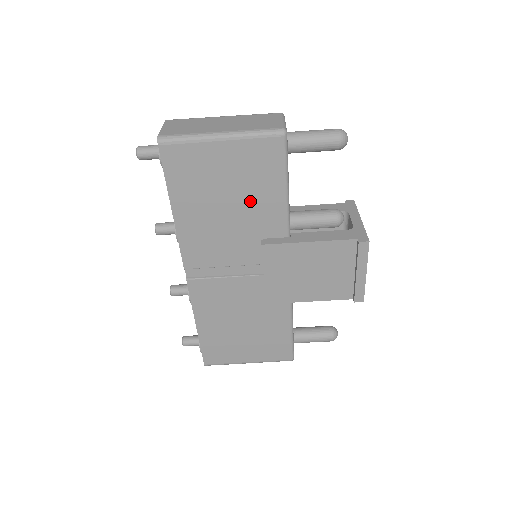
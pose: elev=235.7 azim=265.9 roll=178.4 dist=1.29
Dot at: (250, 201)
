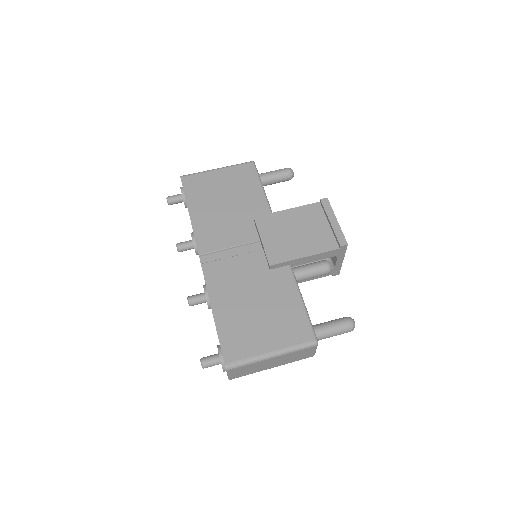
Dot at: (241, 199)
